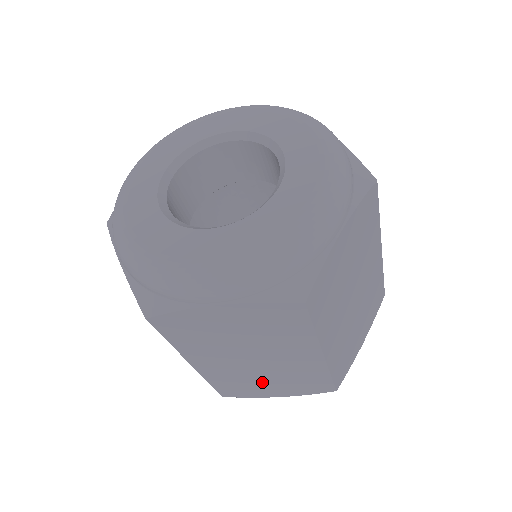
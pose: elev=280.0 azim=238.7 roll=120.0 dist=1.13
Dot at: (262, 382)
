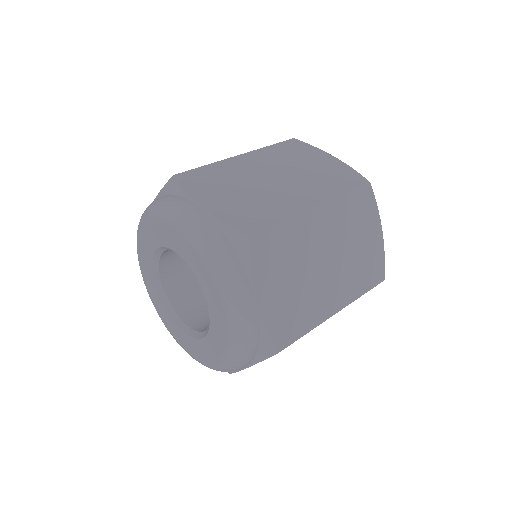
Dot at: occluded
